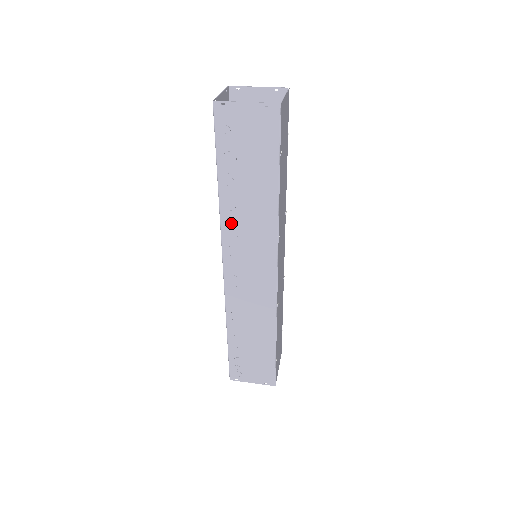
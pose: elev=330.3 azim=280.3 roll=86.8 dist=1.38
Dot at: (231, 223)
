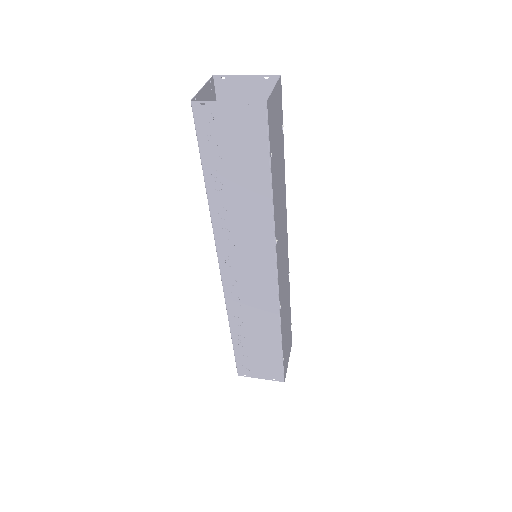
Dot at: (224, 228)
